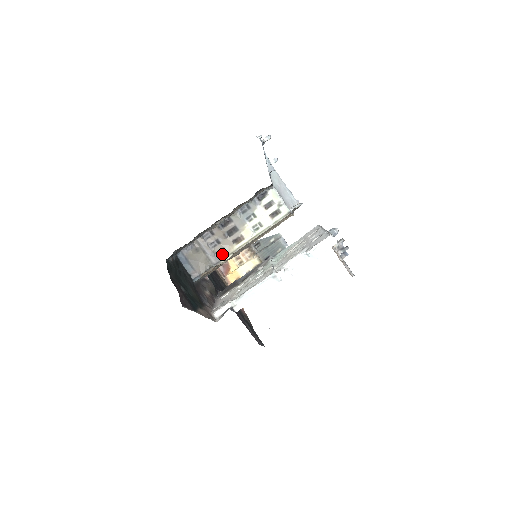
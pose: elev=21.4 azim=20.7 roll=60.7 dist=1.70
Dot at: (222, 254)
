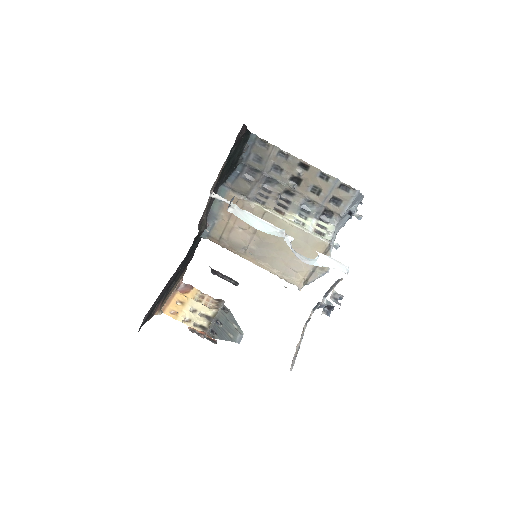
Dot at: (259, 202)
